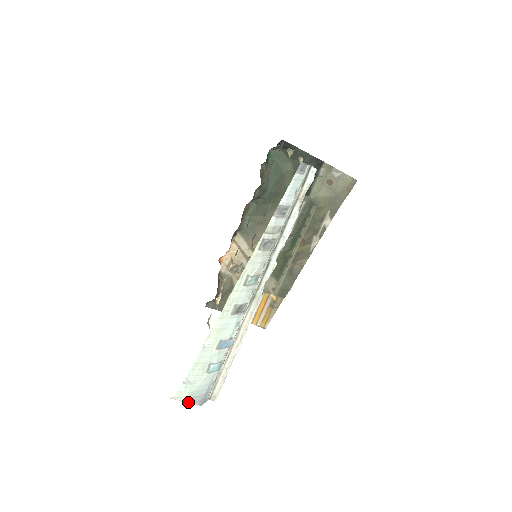
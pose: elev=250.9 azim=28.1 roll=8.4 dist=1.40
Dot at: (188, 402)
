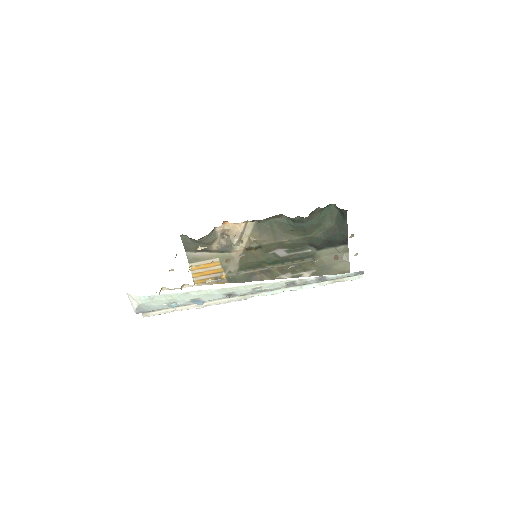
Dot at: (133, 305)
